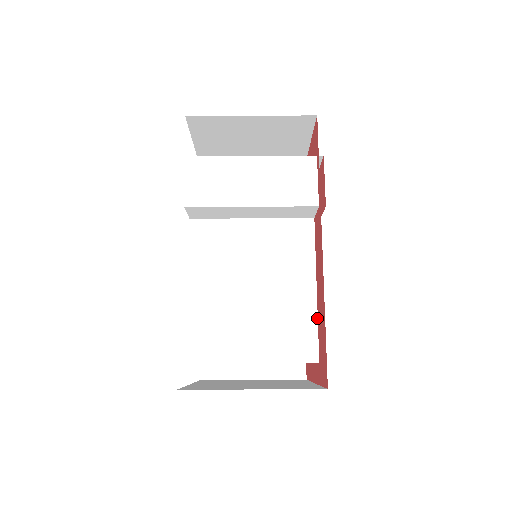
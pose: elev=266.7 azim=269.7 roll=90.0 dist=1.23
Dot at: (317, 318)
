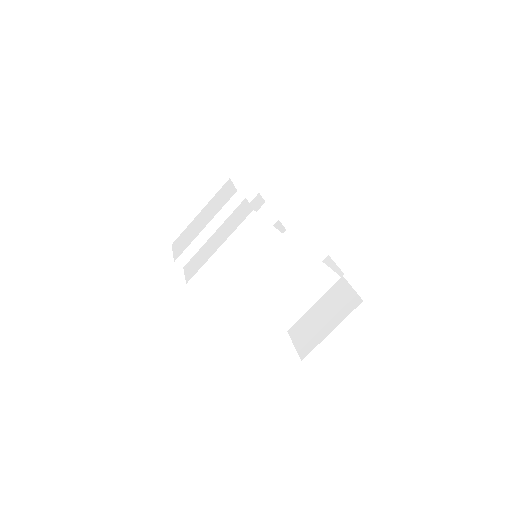
Dot at: (323, 263)
